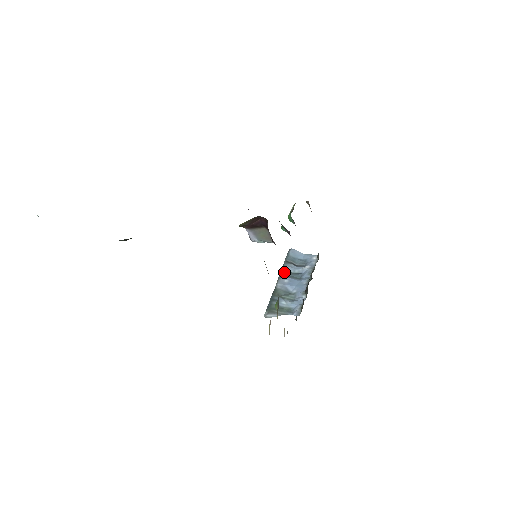
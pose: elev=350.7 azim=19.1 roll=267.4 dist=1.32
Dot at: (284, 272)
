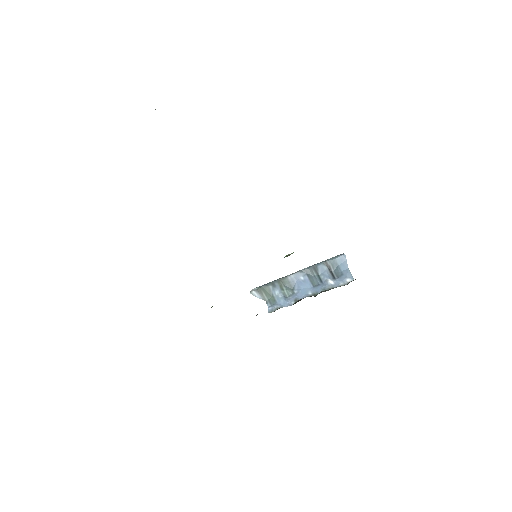
Dot at: (311, 269)
